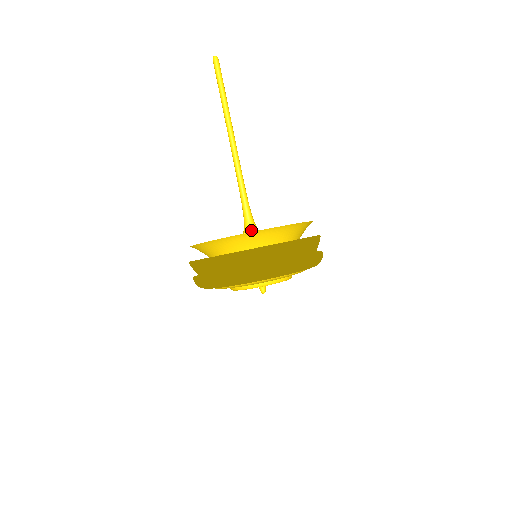
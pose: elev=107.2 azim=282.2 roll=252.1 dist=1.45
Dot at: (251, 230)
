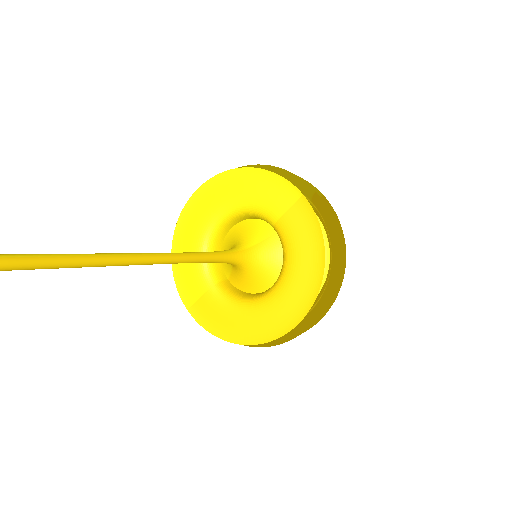
Dot at: (244, 265)
